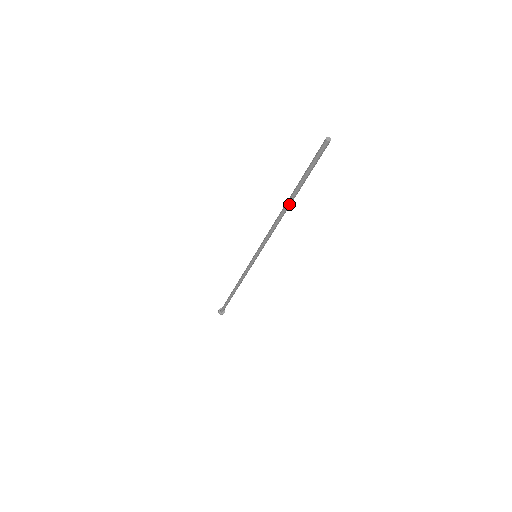
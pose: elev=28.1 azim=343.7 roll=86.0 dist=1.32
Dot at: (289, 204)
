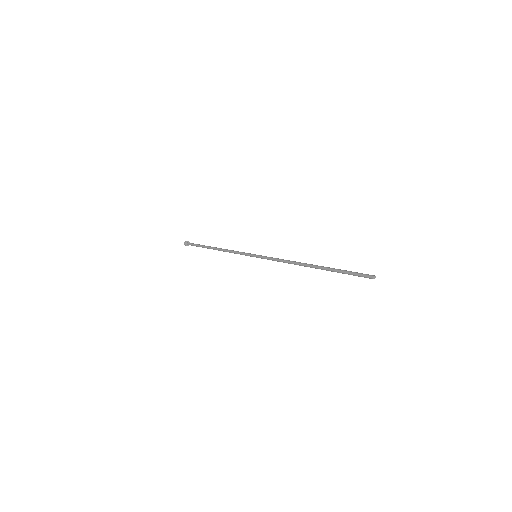
Dot at: occluded
